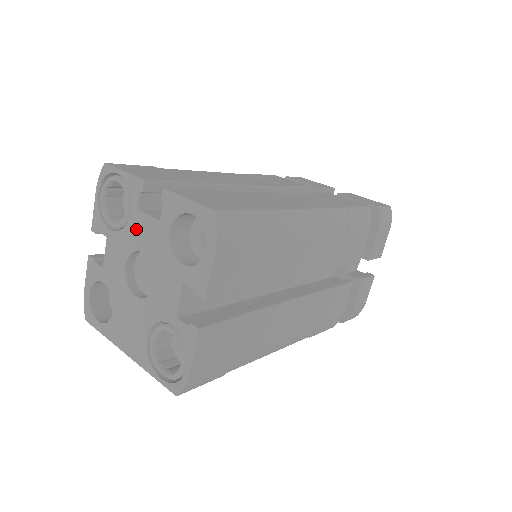
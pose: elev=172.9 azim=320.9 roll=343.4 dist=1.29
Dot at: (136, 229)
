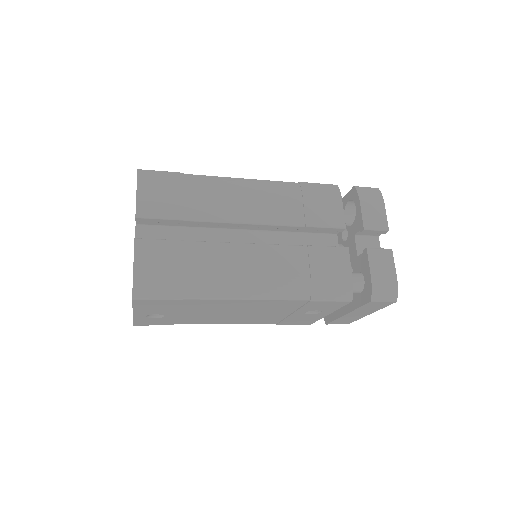
Dot at: occluded
